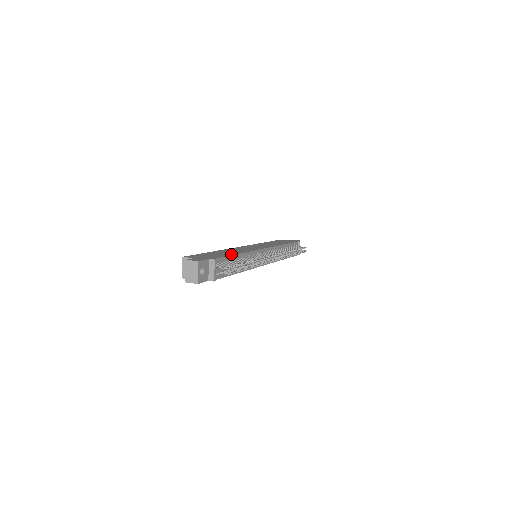
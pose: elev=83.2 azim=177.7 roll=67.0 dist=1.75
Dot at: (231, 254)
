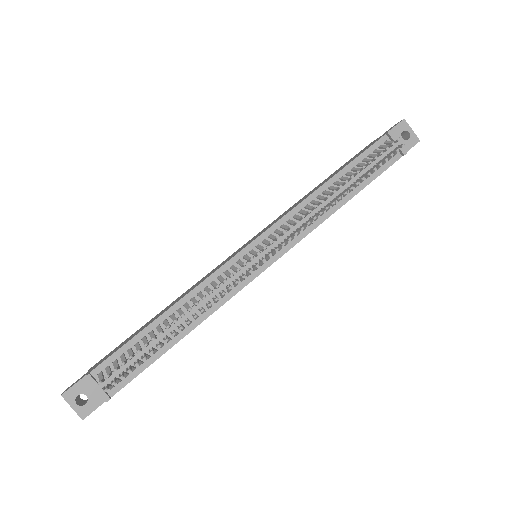
Dot at: (147, 325)
